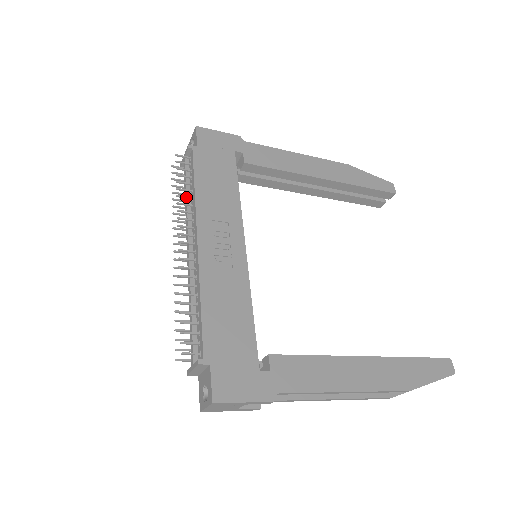
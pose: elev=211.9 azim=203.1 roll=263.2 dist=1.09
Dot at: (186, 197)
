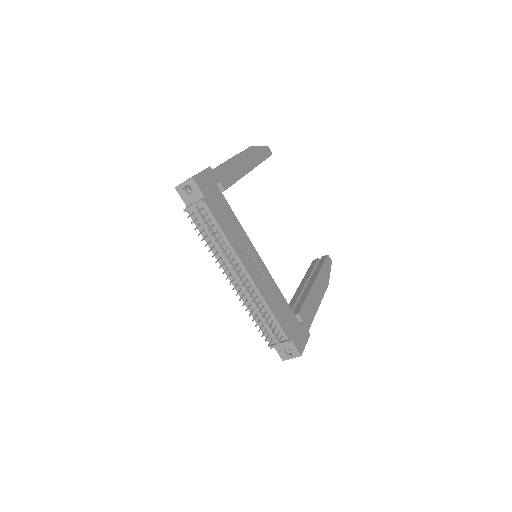
Dot at: (222, 244)
